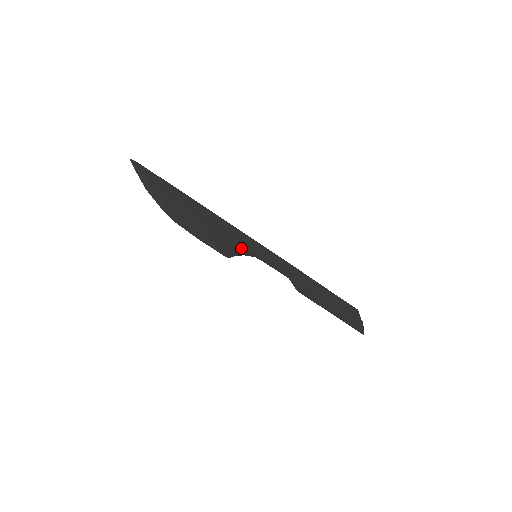
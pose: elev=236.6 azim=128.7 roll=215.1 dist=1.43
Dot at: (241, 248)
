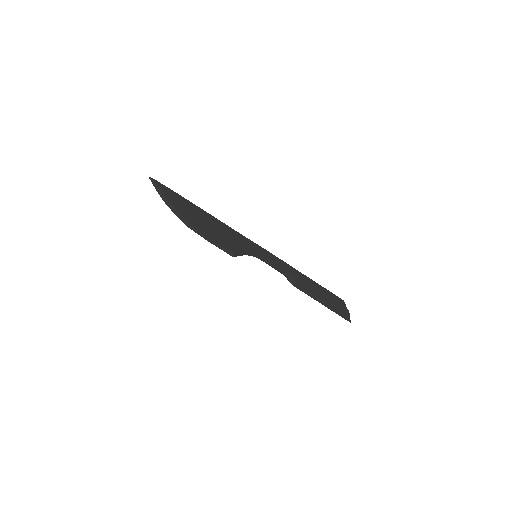
Dot at: (244, 249)
